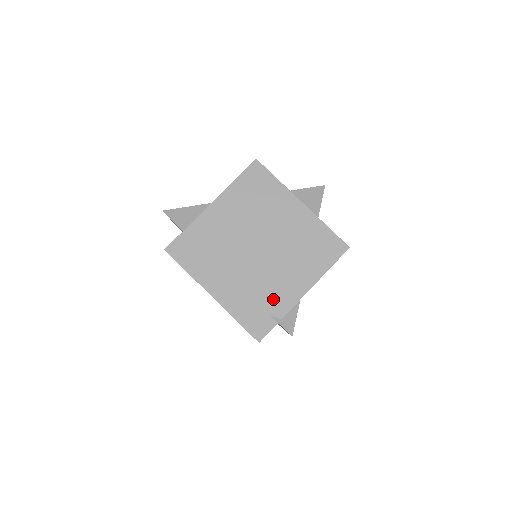
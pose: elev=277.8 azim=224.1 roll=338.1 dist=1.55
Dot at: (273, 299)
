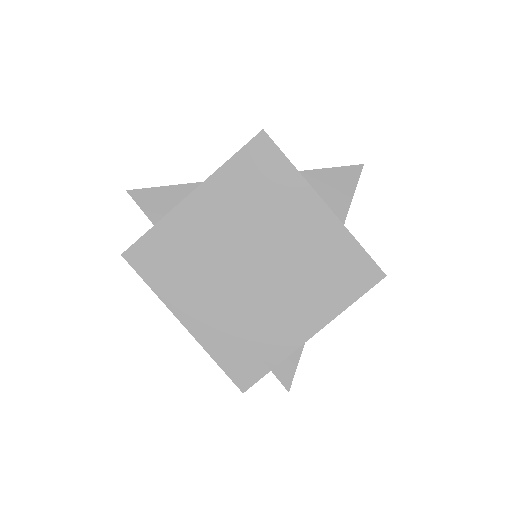
Dot at: (268, 337)
